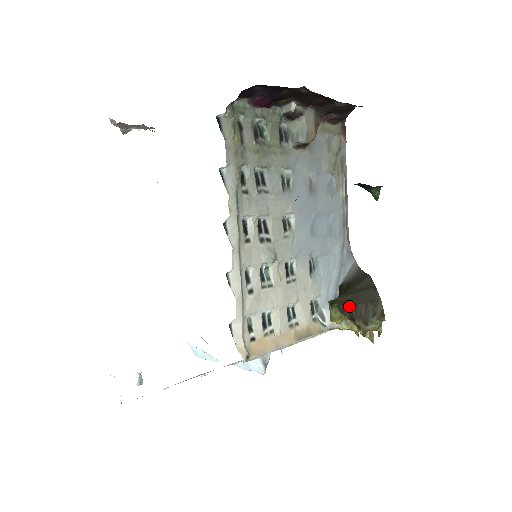
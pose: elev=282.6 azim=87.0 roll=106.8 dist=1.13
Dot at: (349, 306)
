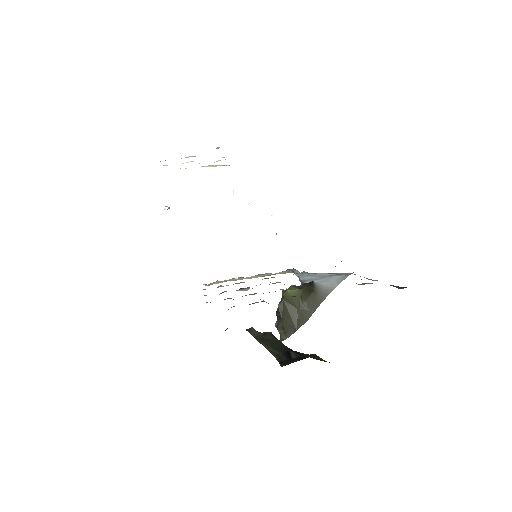
Dot at: (280, 316)
